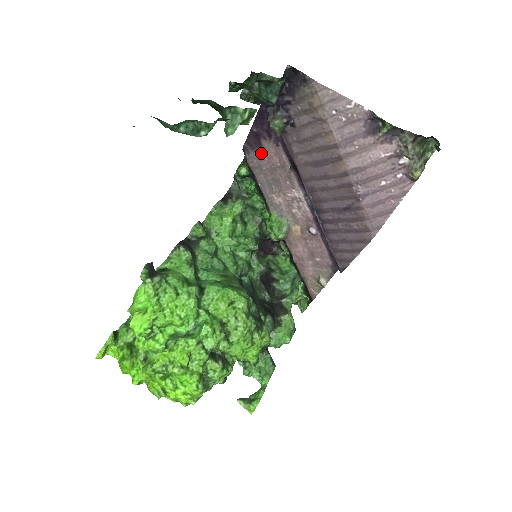
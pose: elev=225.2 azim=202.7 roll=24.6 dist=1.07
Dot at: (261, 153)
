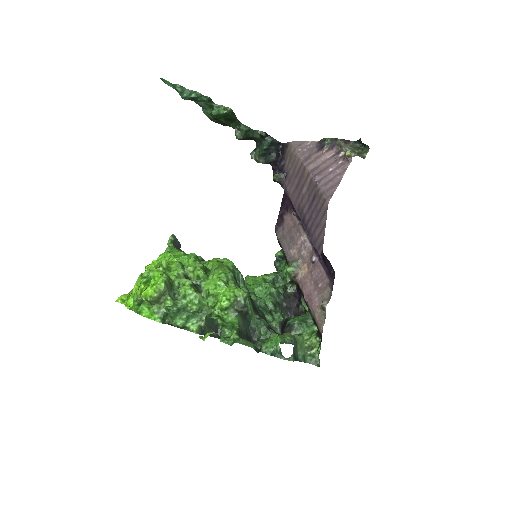
Dot at: (284, 225)
